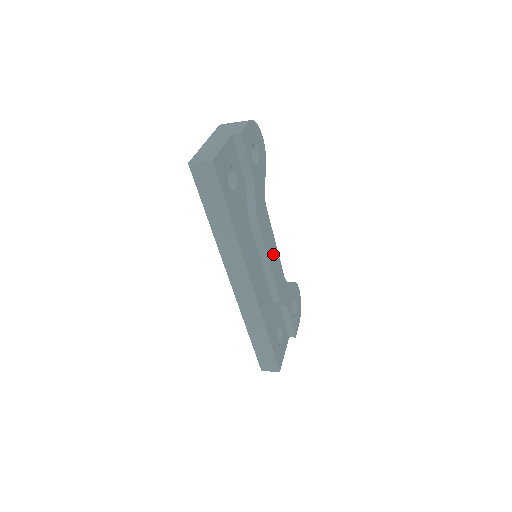
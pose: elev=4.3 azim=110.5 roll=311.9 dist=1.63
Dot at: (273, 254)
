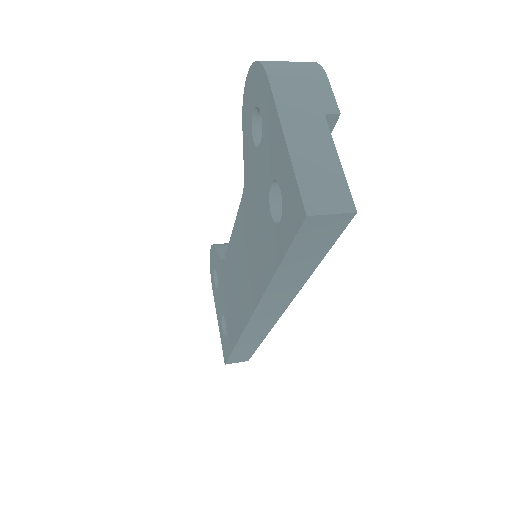
Dot at: occluded
